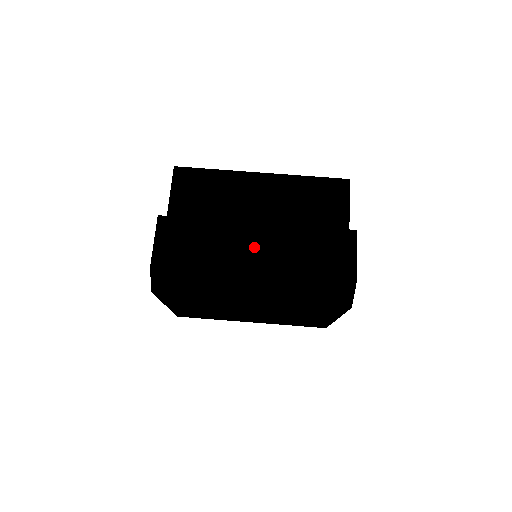
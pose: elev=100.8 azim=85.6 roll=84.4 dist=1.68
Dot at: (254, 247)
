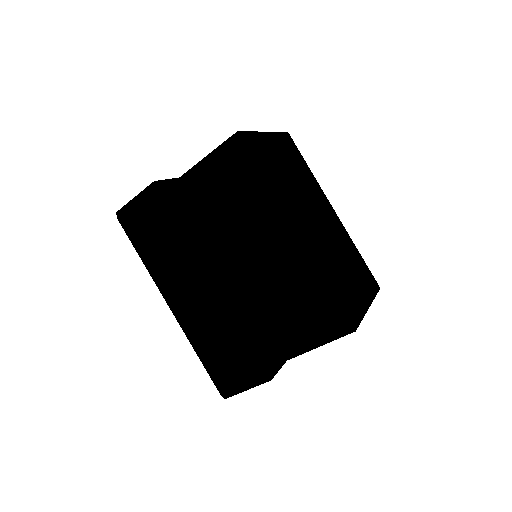
Dot at: (191, 292)
